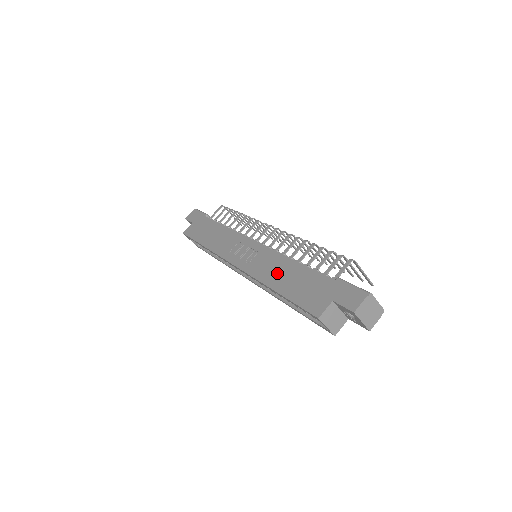
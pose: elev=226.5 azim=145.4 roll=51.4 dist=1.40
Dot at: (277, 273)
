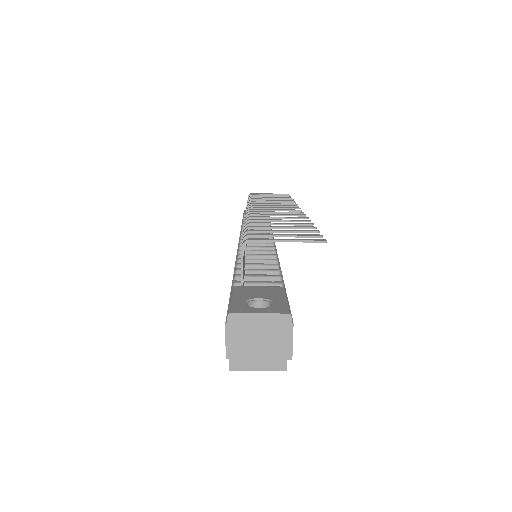
Dot at: occluded
